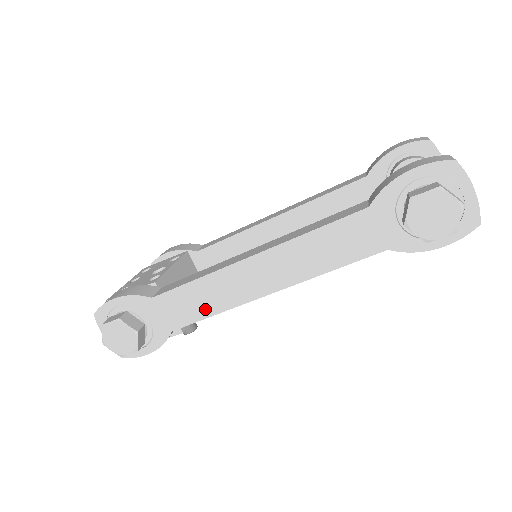
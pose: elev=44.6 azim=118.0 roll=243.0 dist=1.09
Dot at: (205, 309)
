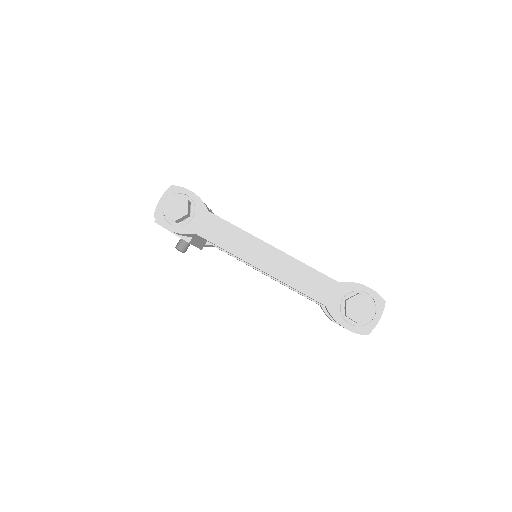
Dot at: (224, 243)
